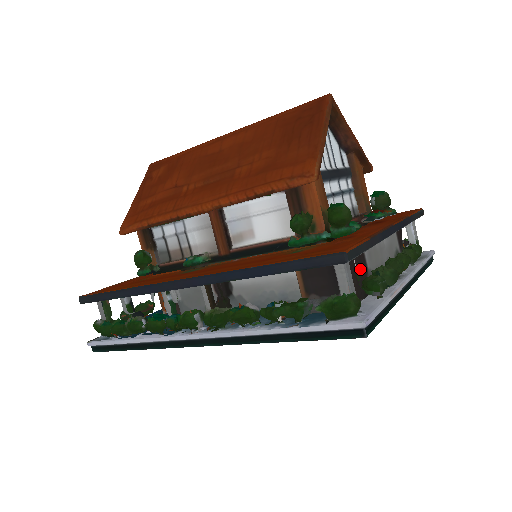
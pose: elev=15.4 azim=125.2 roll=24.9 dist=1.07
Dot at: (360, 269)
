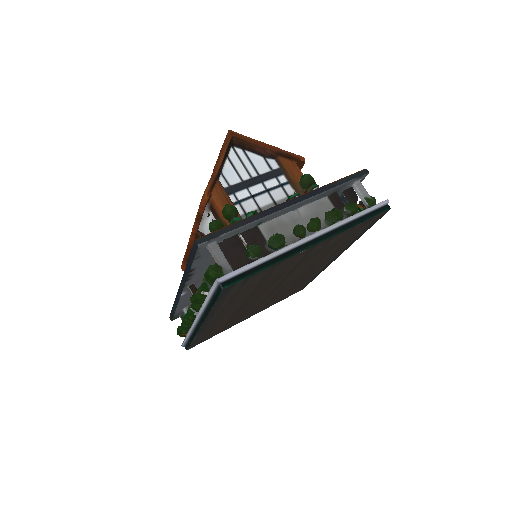
Dot at: (253, 244)
